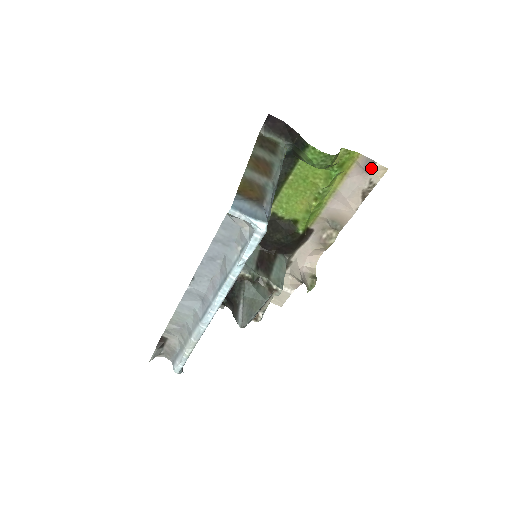
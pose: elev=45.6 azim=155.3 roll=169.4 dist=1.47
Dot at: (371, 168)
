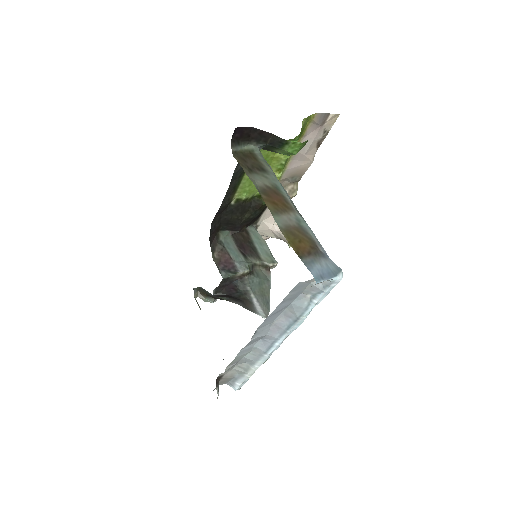
Dot at: (325, 120)
